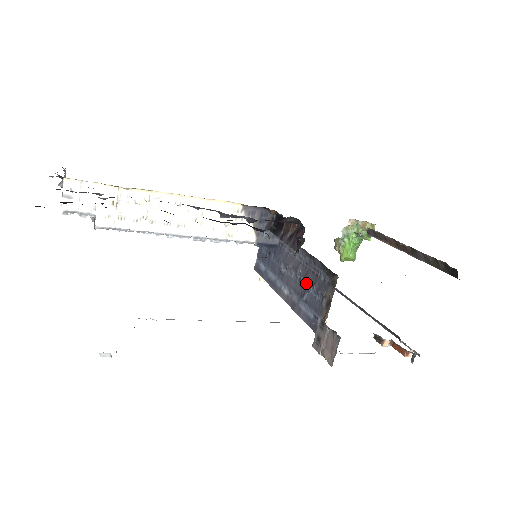
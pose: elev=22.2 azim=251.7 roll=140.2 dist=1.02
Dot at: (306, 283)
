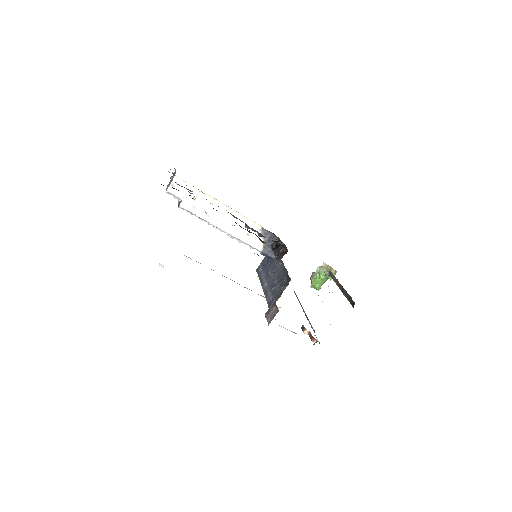
Dot at: (277, 282)
